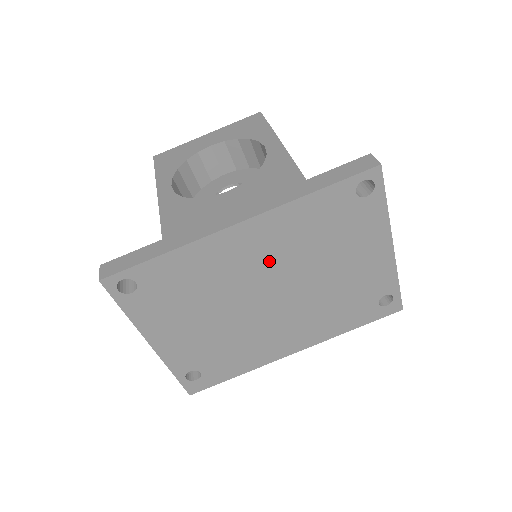
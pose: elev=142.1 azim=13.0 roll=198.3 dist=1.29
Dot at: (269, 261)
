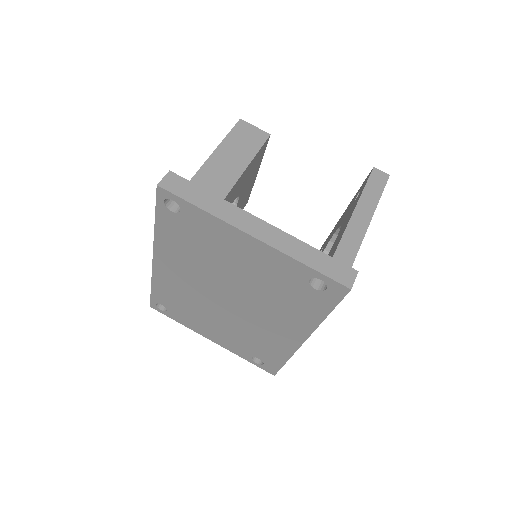
Dot at: (194, 276)
